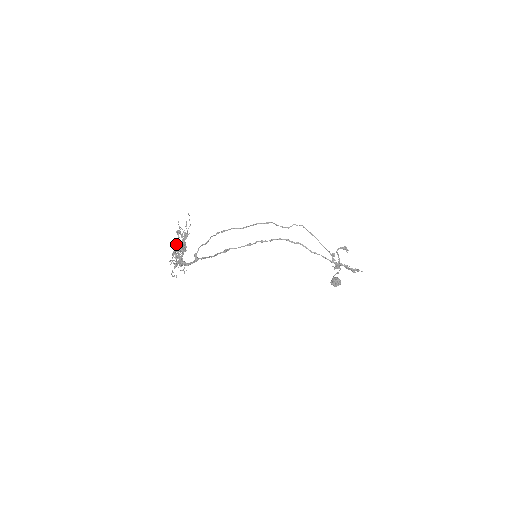
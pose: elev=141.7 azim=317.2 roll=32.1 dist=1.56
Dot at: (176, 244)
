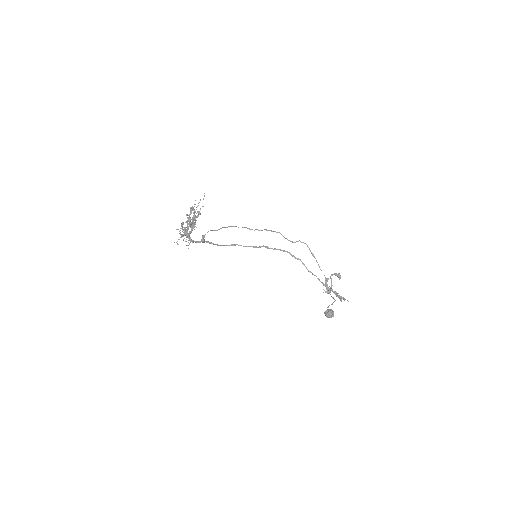
Dot at: (187, 218)
